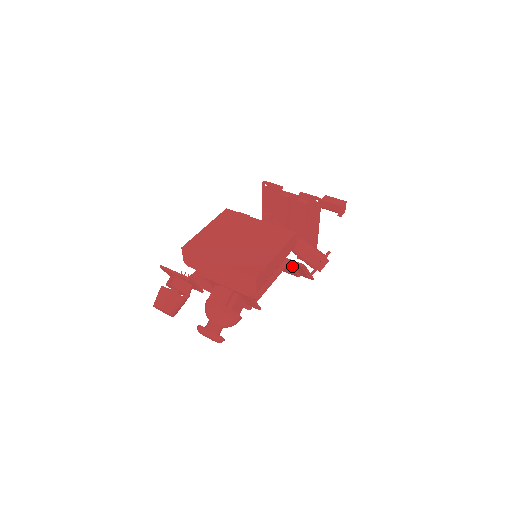
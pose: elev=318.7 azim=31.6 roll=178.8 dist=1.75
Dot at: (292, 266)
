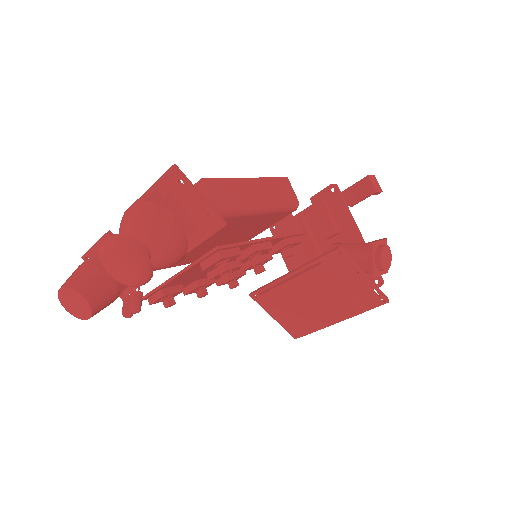
Dot at: (331, 273)
